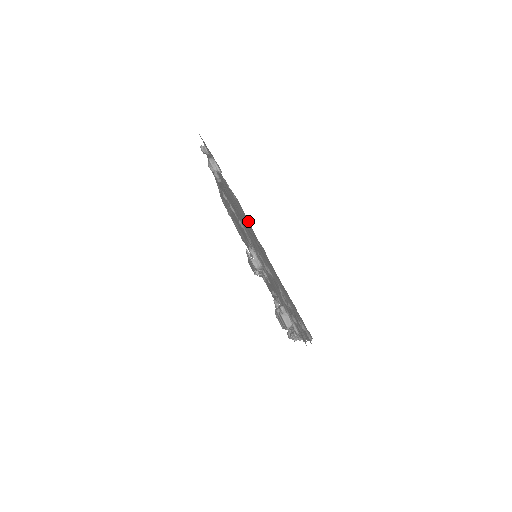
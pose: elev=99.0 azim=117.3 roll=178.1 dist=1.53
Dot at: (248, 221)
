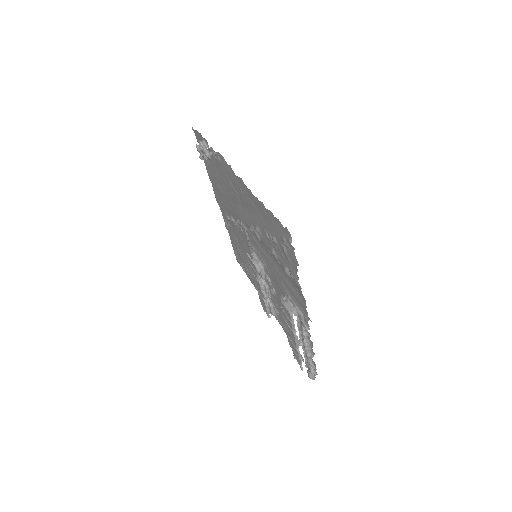
Dot at: (228, 166)
